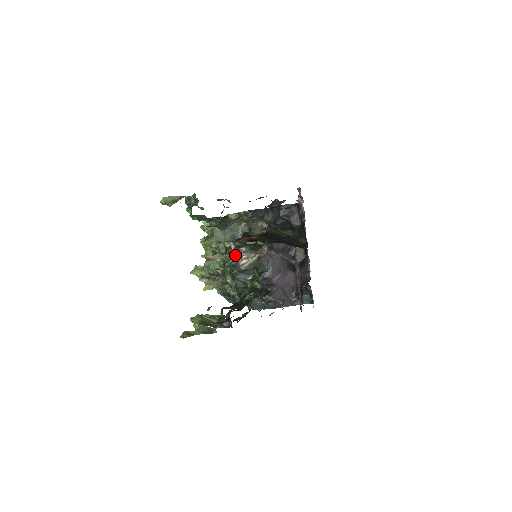
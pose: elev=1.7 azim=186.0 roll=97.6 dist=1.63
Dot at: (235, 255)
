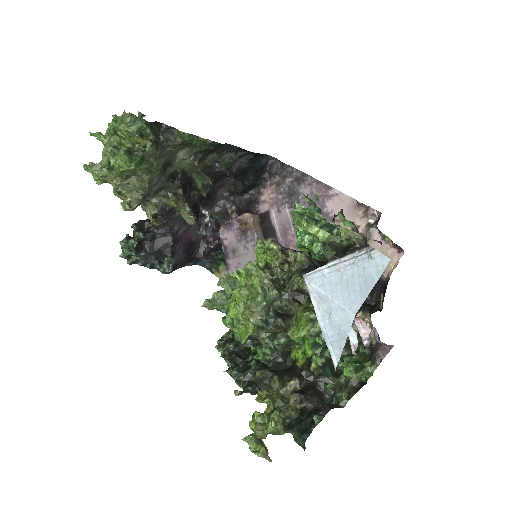
Dot at: occluded
